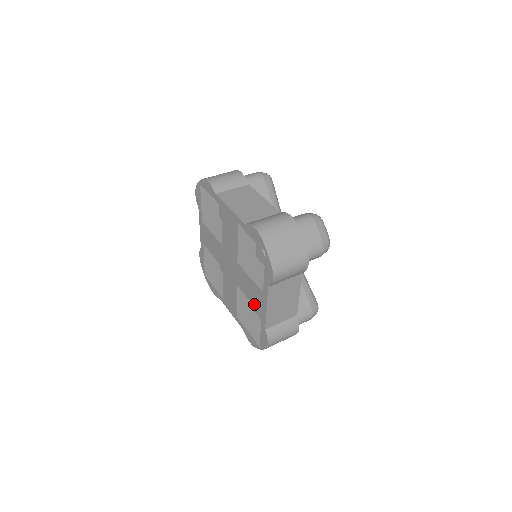
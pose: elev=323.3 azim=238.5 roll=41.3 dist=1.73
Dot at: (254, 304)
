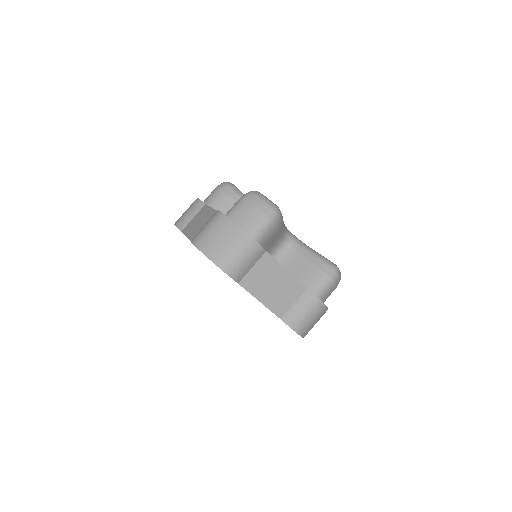
Dot at: occluded
